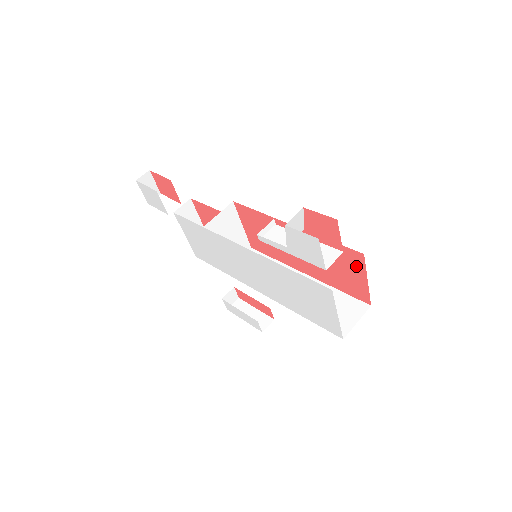
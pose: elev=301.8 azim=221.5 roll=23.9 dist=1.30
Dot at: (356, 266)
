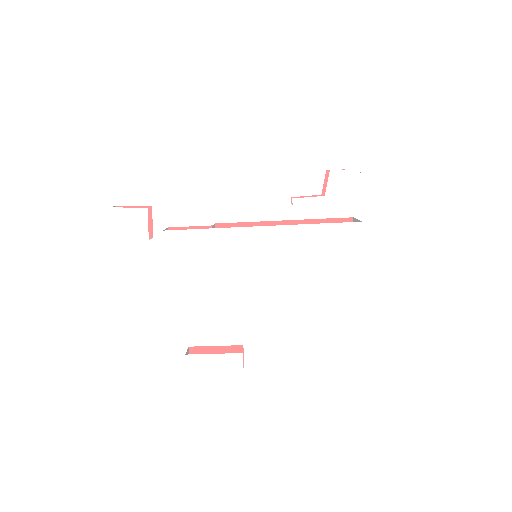
Dot at: occluded
